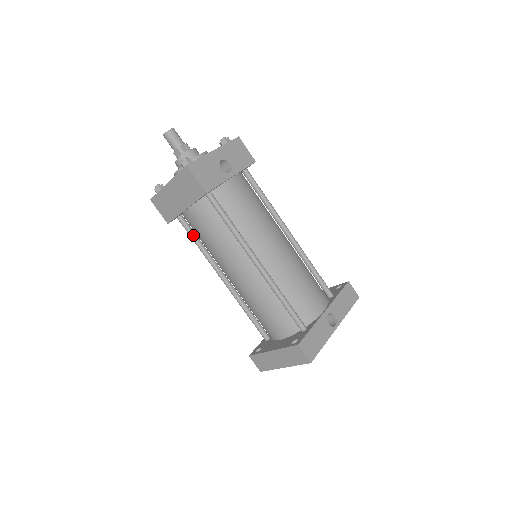
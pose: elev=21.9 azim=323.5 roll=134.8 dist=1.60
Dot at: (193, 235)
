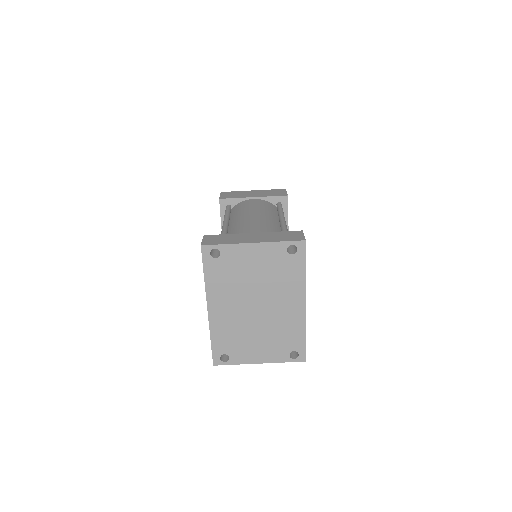
Dot at: (230, 212)
